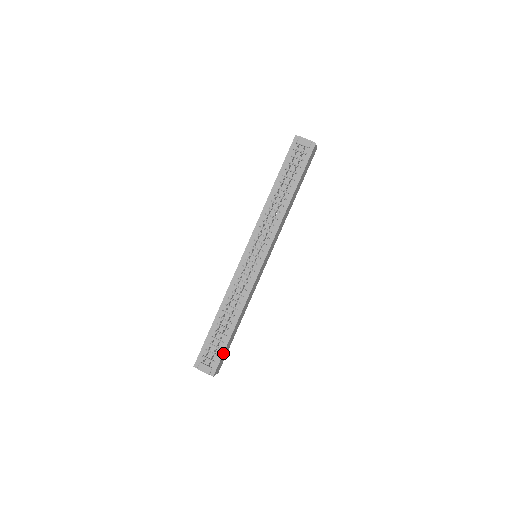
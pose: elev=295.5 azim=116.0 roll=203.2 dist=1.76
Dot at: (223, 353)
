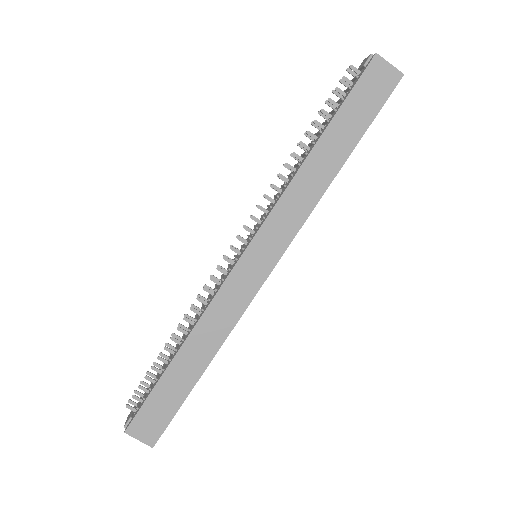
Dot at: (147, 396)
